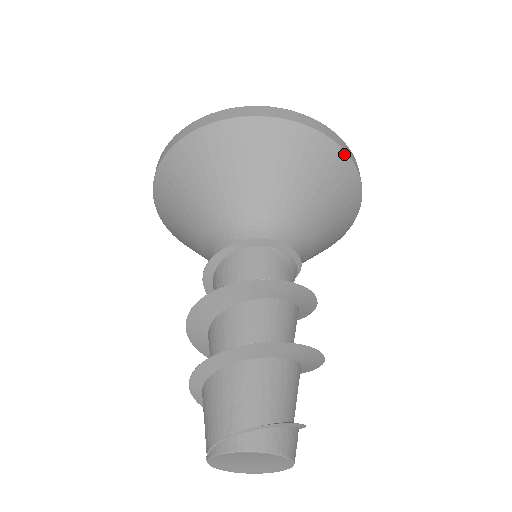
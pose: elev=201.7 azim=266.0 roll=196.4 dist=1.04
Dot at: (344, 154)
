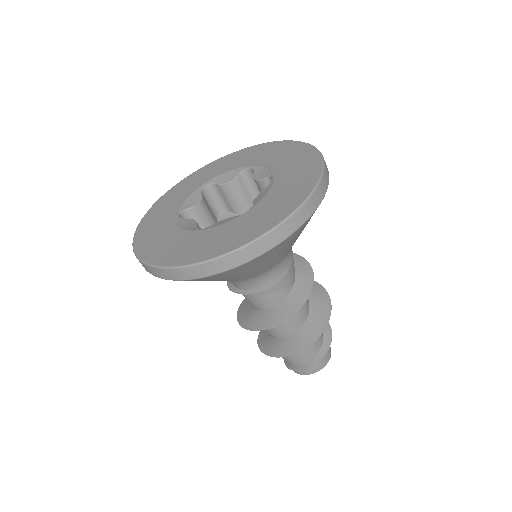
Dot at: (212, 276)
